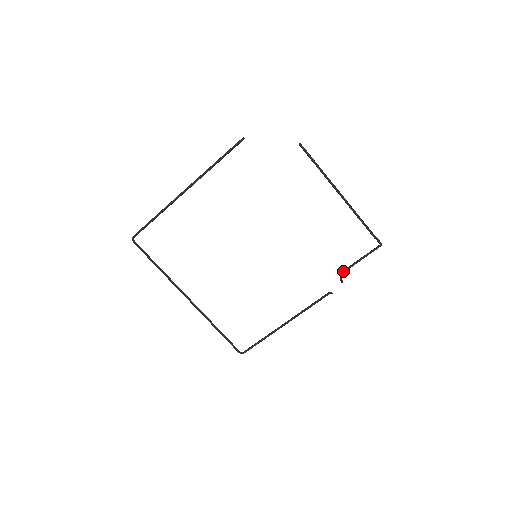
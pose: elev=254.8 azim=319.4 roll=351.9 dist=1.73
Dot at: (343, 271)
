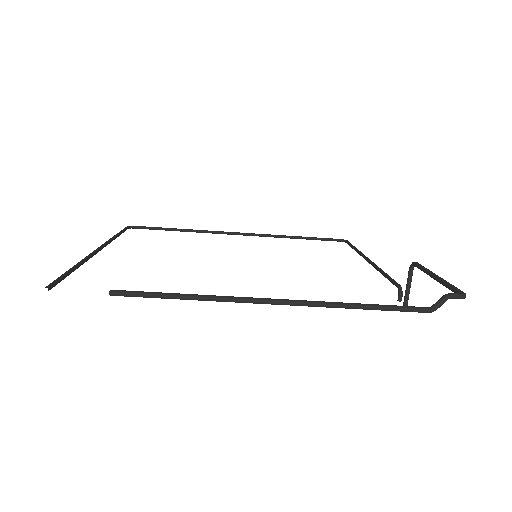
Dot at: (413, 266)
